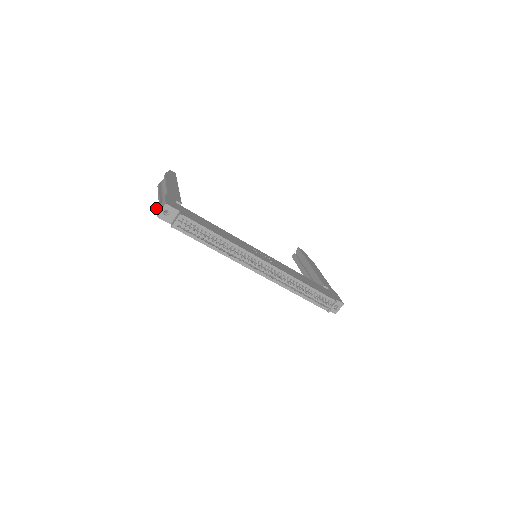
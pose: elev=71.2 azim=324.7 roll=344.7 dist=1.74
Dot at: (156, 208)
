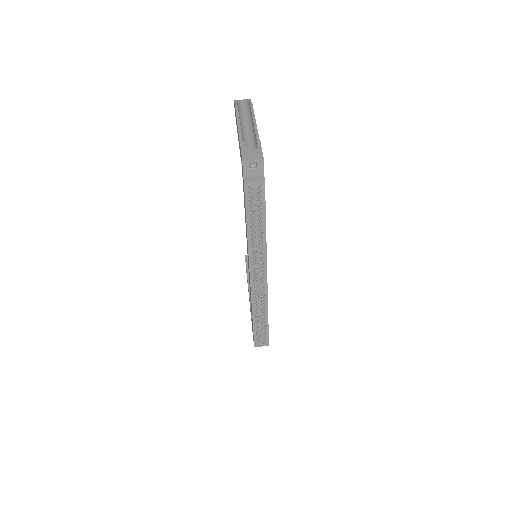
Dot at: (241, 145)
